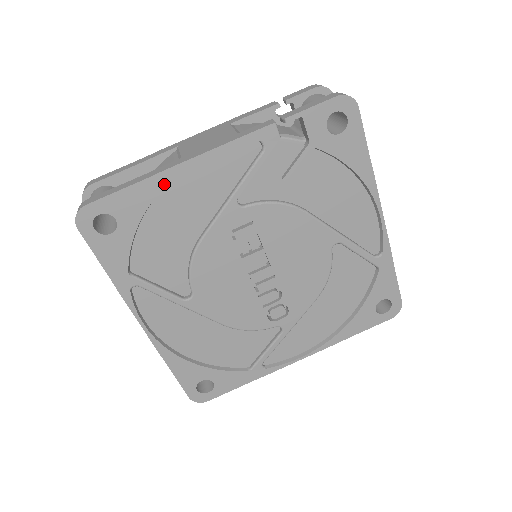
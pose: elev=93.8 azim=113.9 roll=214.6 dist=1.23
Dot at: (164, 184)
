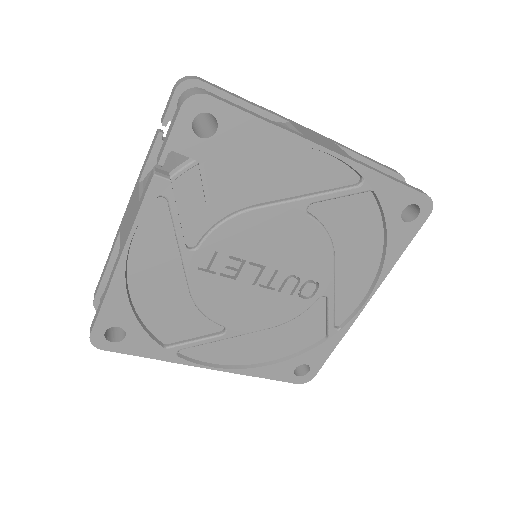
Dot at: (123, 283)
